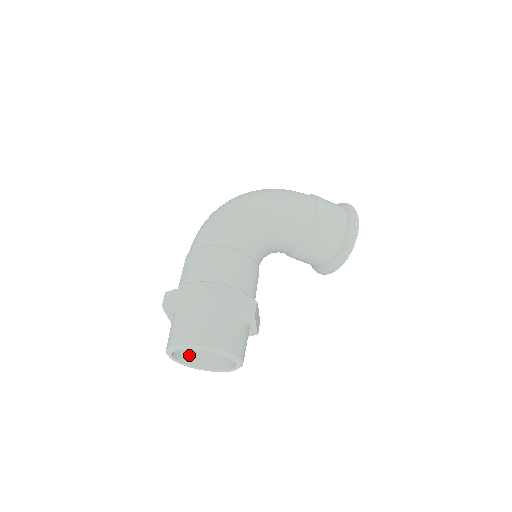
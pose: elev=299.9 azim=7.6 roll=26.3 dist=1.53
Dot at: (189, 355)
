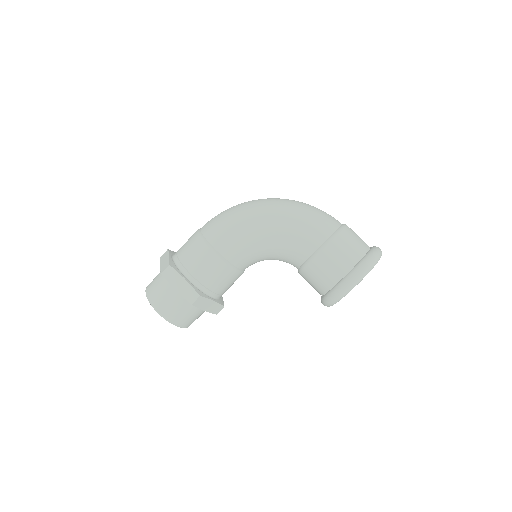
Dot at: occluded
